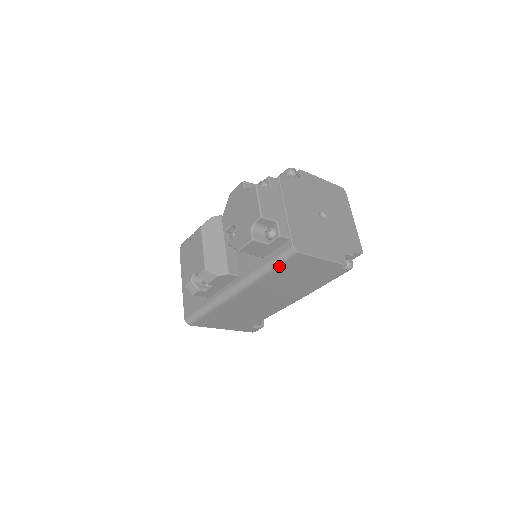
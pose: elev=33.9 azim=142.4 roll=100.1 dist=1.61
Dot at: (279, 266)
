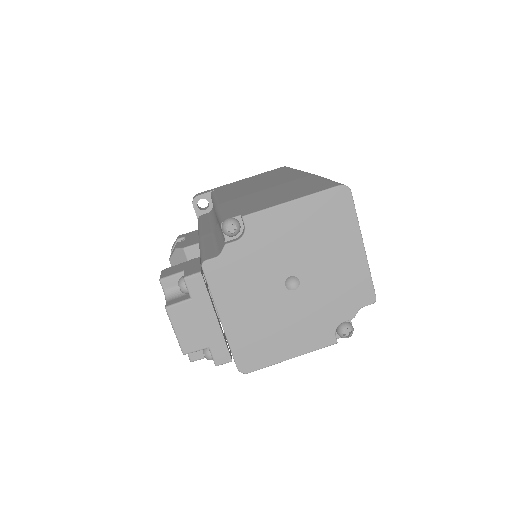
Dot at: occluded
